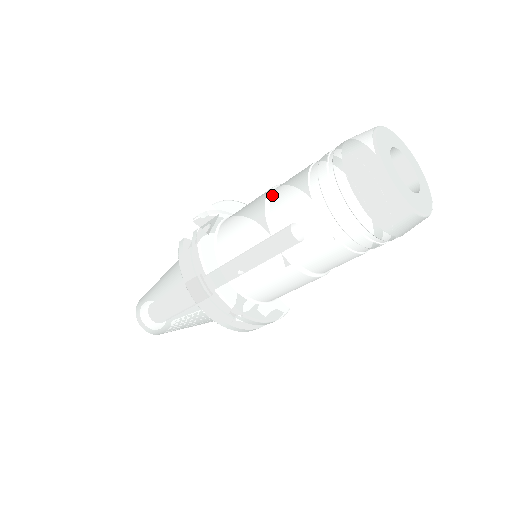
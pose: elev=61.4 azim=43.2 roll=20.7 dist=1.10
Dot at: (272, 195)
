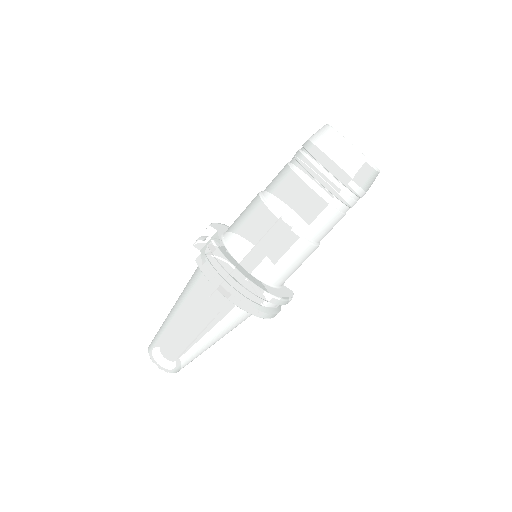
Dot at: (265, 195)
